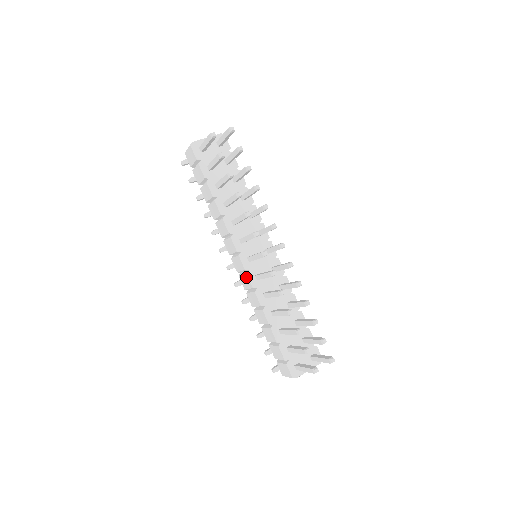
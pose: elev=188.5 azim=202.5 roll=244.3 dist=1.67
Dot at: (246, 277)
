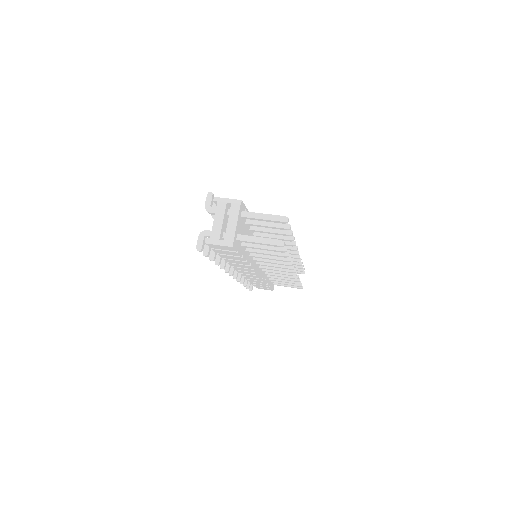
Dot at: occluded
